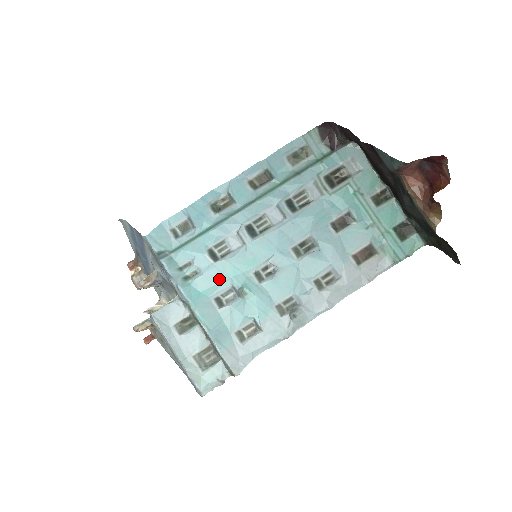
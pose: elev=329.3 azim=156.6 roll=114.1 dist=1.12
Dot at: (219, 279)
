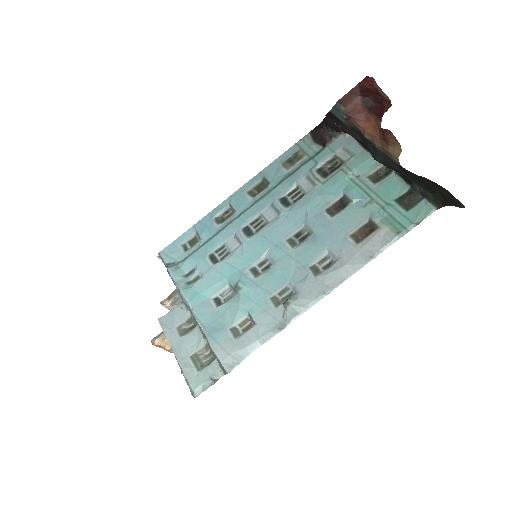
Dot at: (217, 279)
